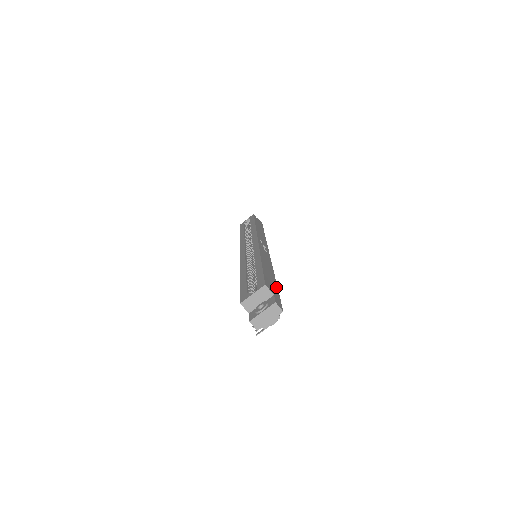
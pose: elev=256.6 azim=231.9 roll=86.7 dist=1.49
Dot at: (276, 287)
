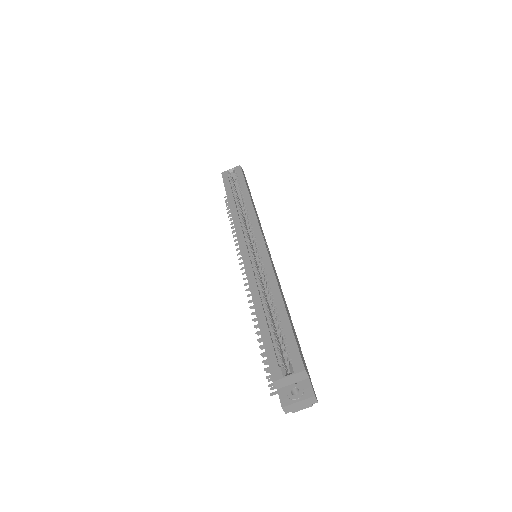
Dot at: occluded
